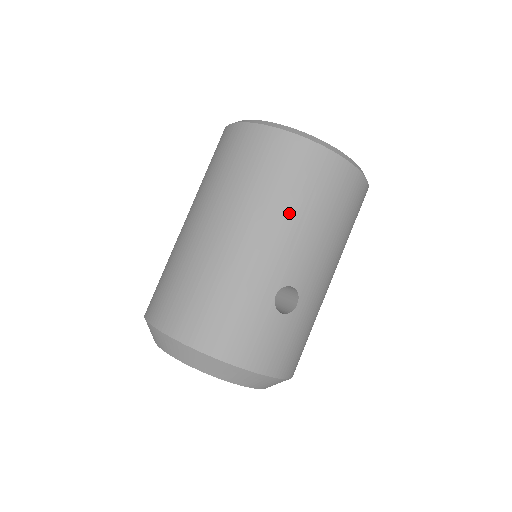
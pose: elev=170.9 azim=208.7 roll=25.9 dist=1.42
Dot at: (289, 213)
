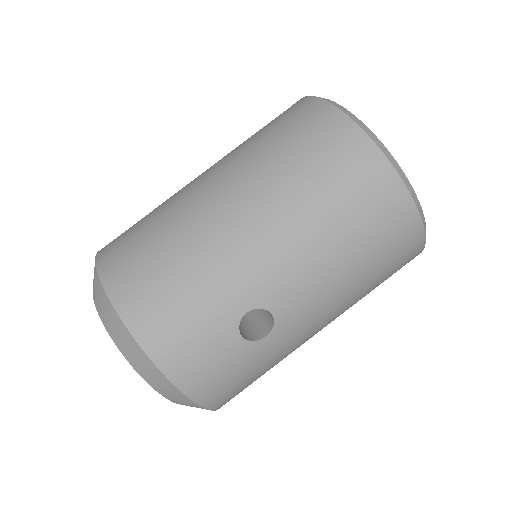
Dot at: (315, 229)
